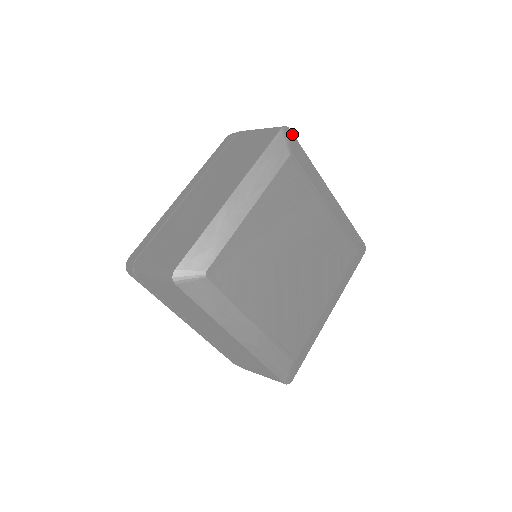
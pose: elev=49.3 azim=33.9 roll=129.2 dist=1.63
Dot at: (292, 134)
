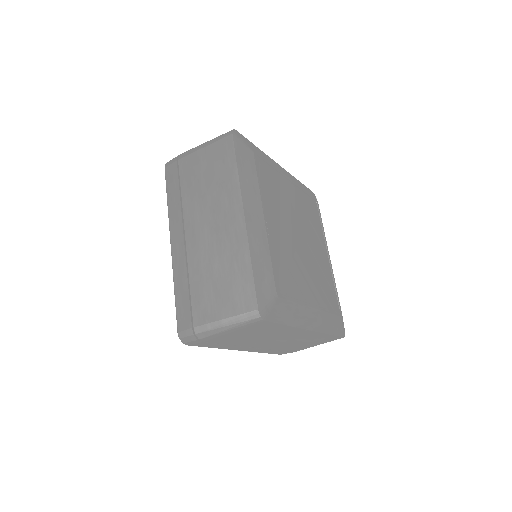
Dot at: (240, 134)
